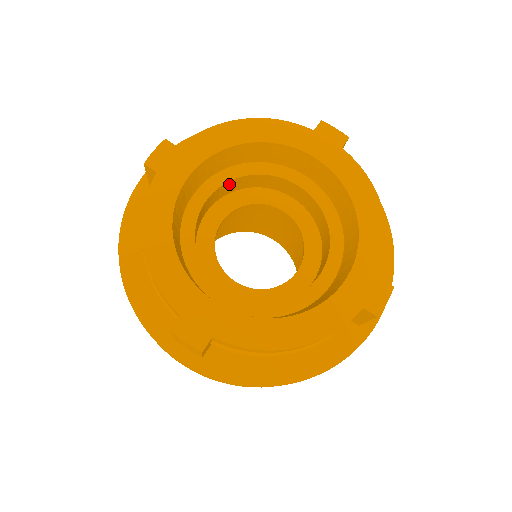
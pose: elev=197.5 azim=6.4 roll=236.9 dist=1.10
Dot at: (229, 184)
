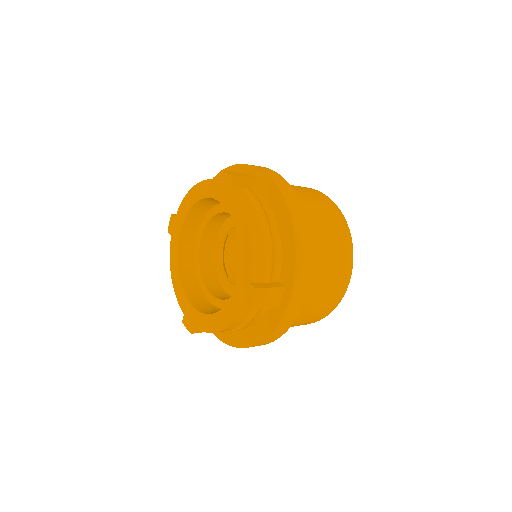
Dot at: (211, 223)
